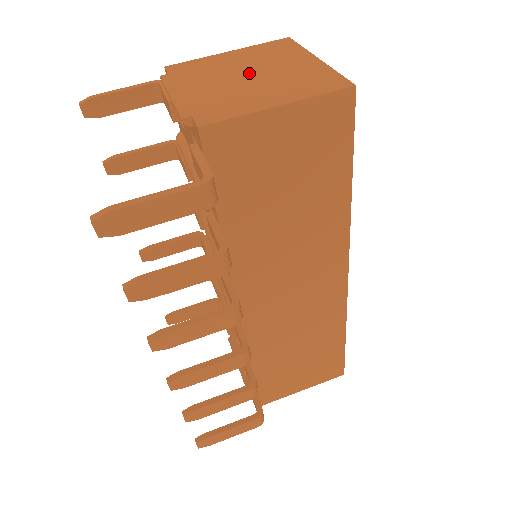
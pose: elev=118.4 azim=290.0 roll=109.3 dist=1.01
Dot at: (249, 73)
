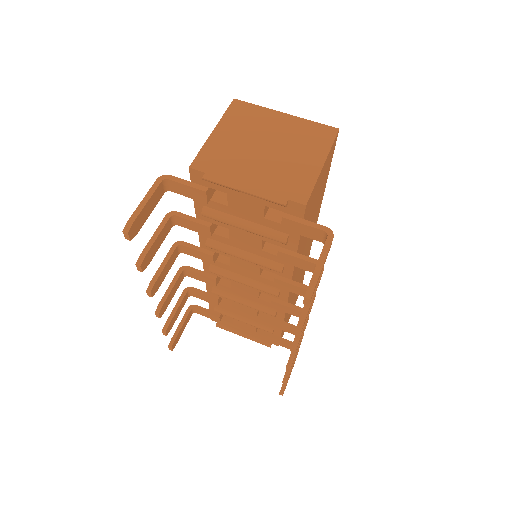
Dot at: (264, 146)
